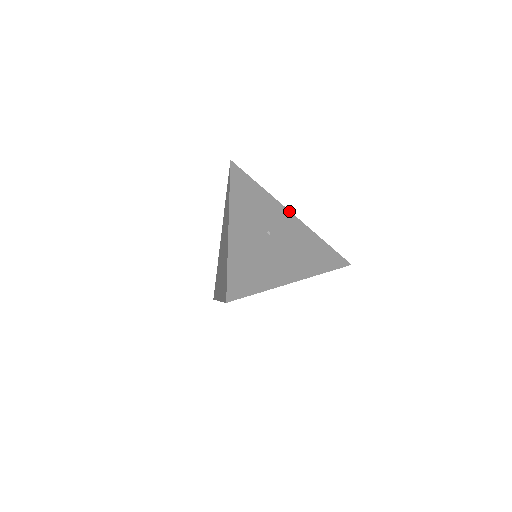
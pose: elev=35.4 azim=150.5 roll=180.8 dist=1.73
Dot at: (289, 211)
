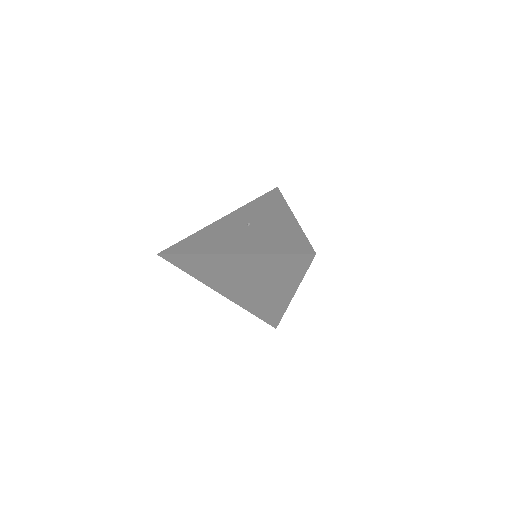
Dot at: (292, 214)
